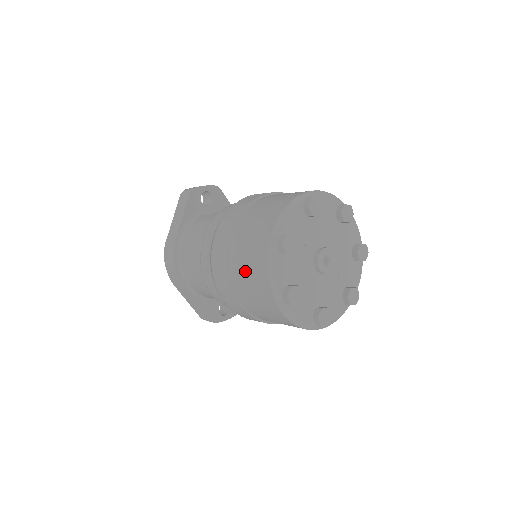
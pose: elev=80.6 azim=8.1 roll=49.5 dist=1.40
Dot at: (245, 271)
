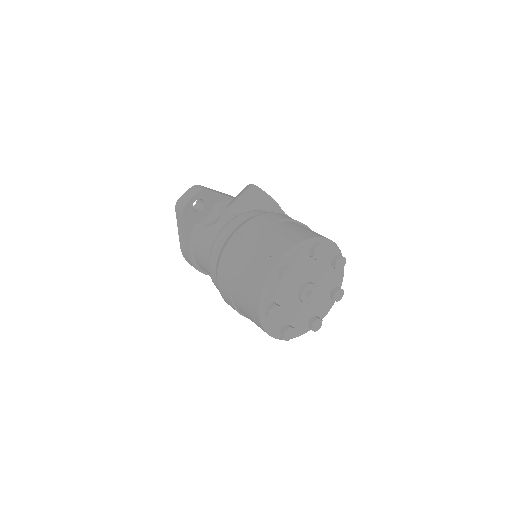
Dot at: occluded
